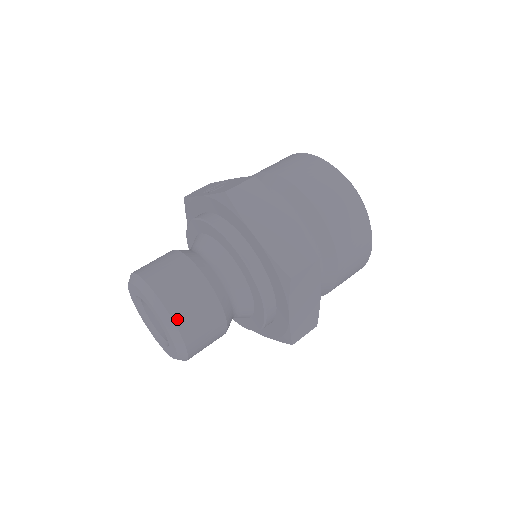
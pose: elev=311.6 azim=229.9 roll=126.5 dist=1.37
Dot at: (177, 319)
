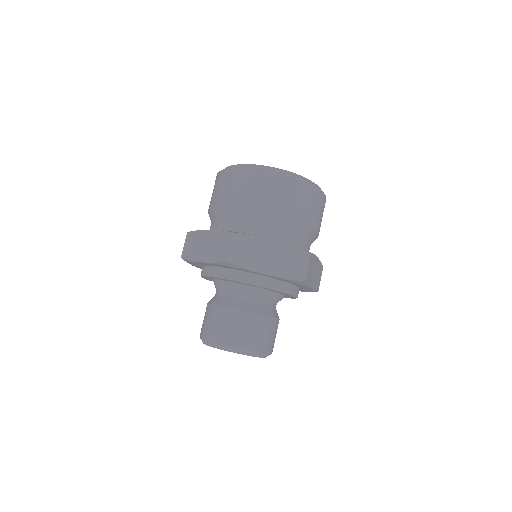
Dot at: occluded
